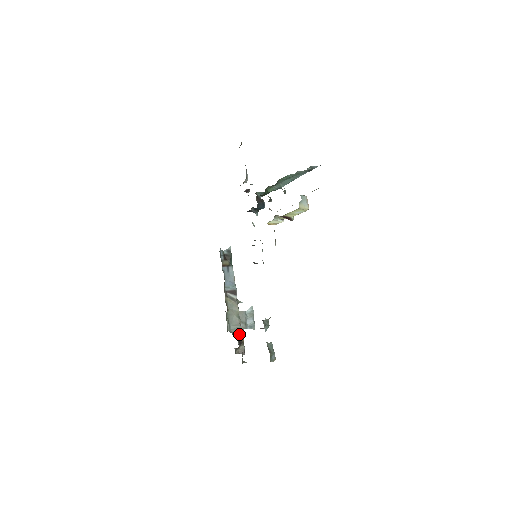
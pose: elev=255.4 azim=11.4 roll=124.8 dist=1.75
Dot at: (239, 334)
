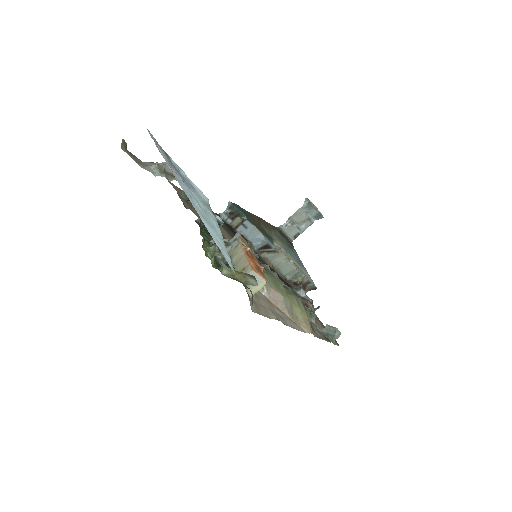
Dot at: (299, 277)
